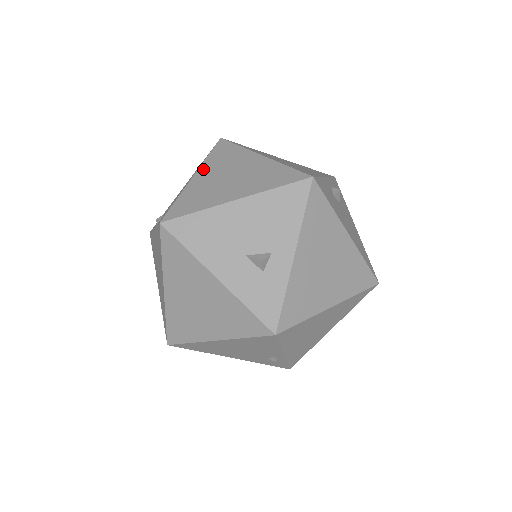
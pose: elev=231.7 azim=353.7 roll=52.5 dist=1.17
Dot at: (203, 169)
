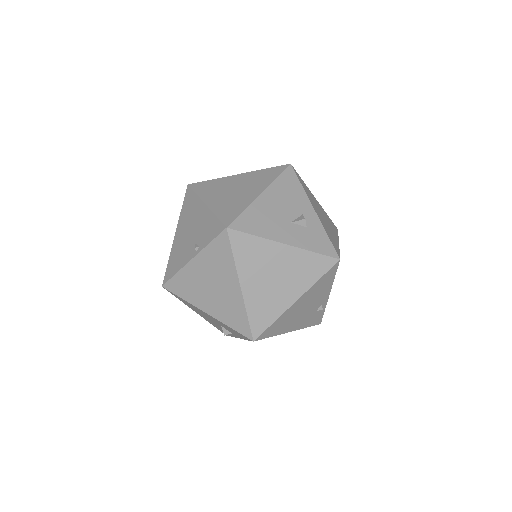
Dot at: (206, 198)
